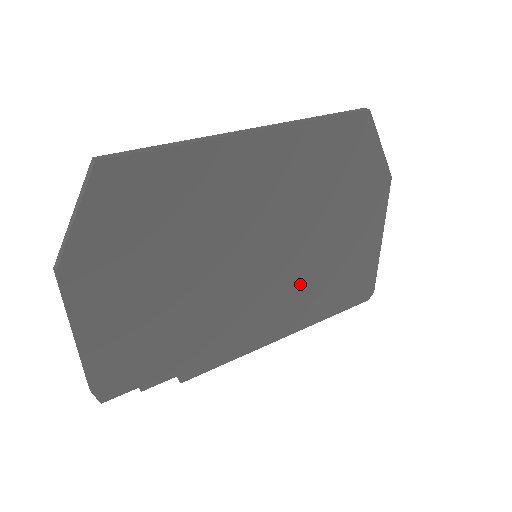
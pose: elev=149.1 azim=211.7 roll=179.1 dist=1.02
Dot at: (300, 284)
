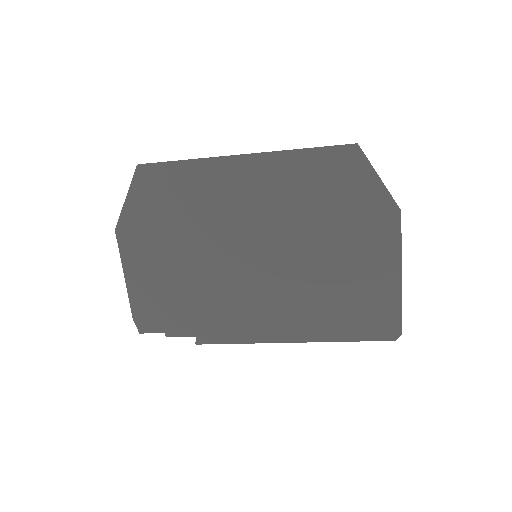
Dot at: (302, 294)
